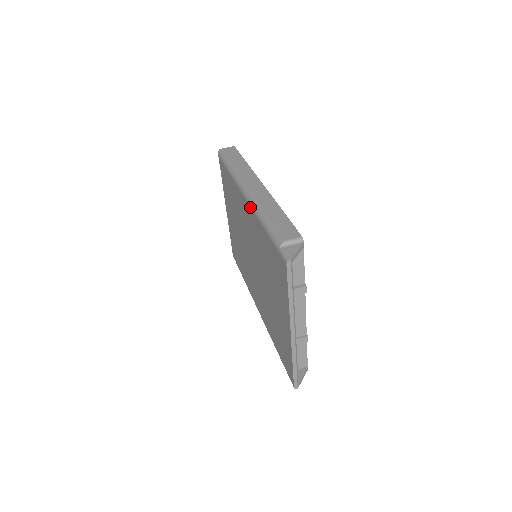
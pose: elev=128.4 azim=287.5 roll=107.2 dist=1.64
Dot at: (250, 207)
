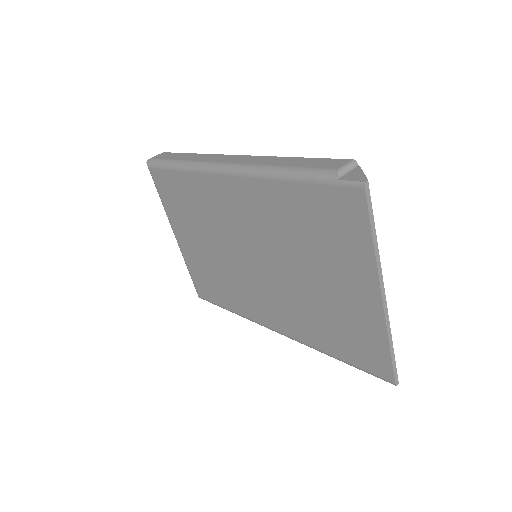
Dot at: (245, 177)
